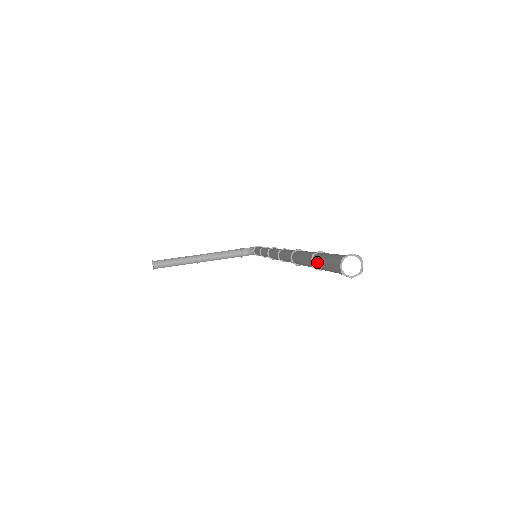
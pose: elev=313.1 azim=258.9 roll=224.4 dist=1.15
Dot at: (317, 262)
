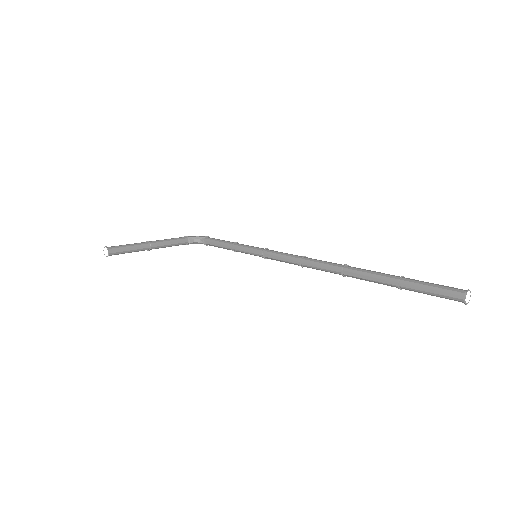
Dot at: (411, 286)
